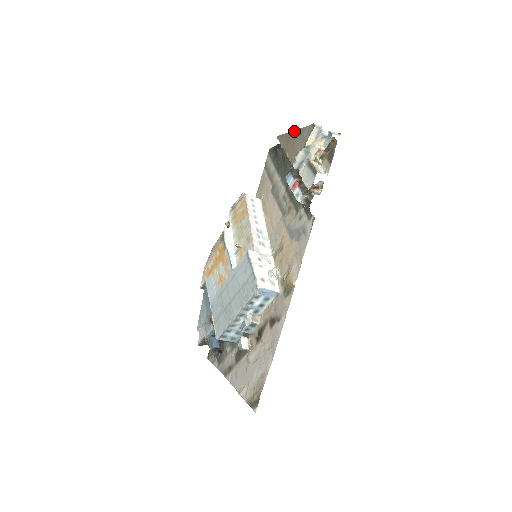
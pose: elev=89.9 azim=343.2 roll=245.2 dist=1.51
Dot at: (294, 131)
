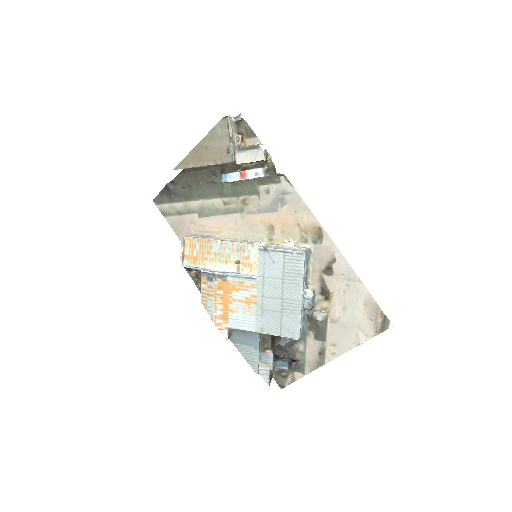
Dot at: (199, 144)
